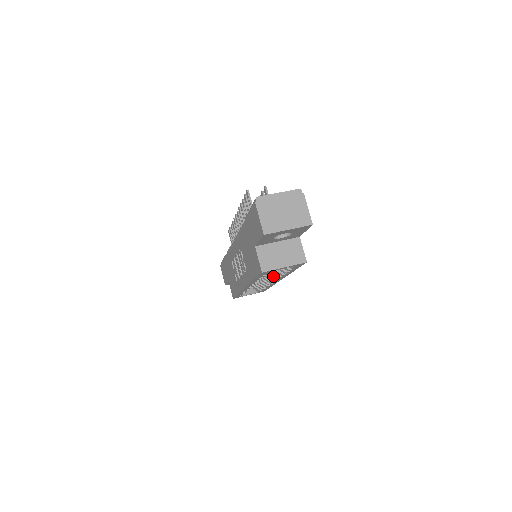
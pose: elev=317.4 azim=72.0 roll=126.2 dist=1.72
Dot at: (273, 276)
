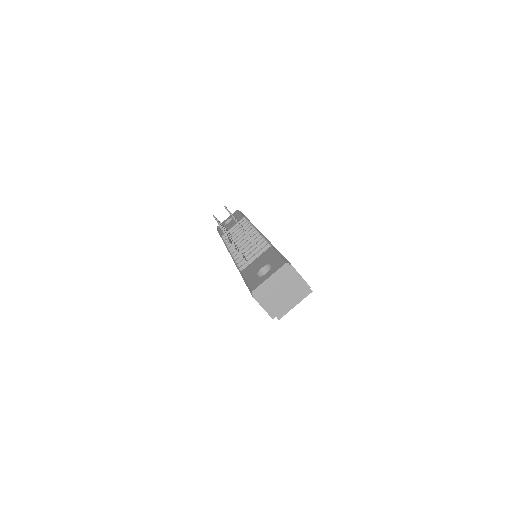
Dot at: occluded
